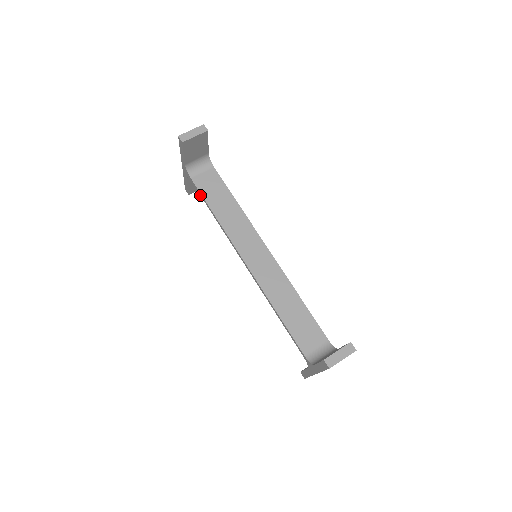
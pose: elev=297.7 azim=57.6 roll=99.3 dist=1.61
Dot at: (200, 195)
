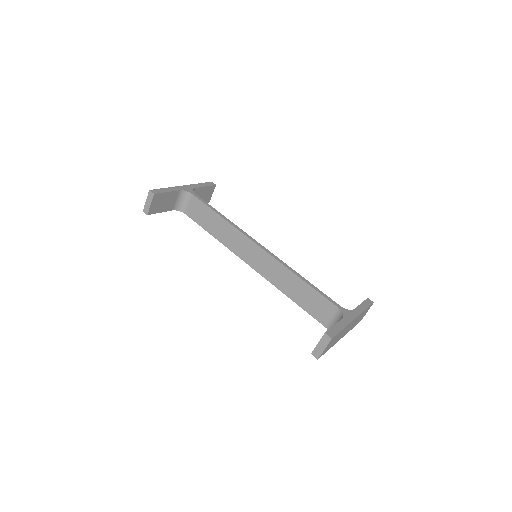
Dot at: occluded
